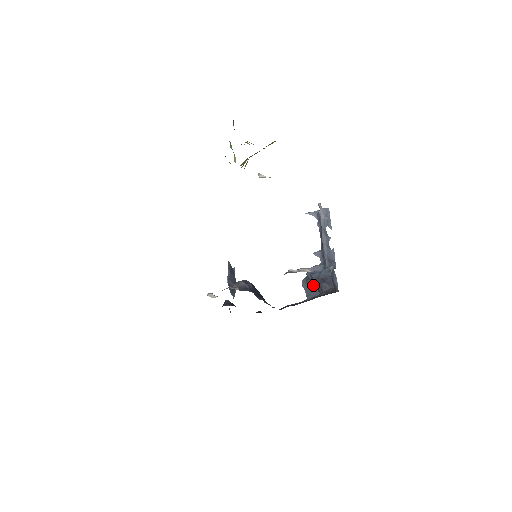
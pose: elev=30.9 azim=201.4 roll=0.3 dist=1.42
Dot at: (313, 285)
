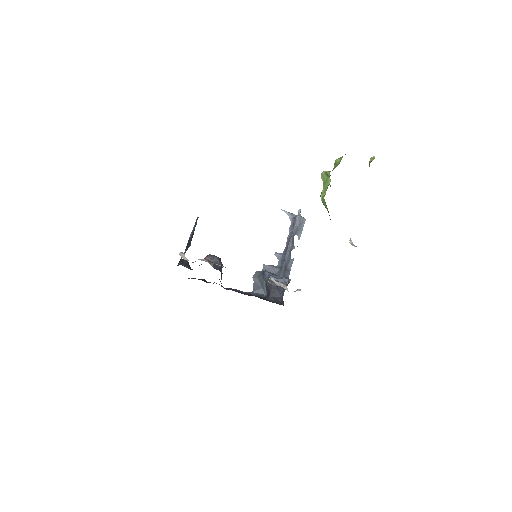
Dot at: (264, 284)
